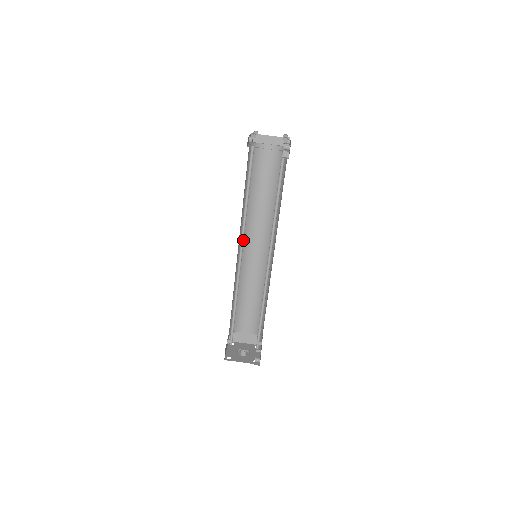
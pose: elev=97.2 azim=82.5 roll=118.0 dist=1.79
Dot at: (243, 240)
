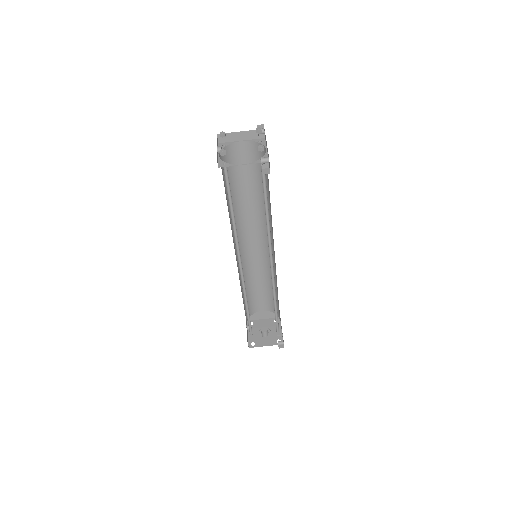
Dot at: (239, 251)
